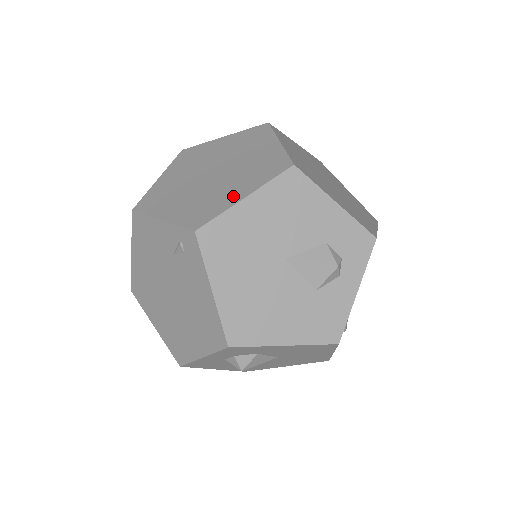
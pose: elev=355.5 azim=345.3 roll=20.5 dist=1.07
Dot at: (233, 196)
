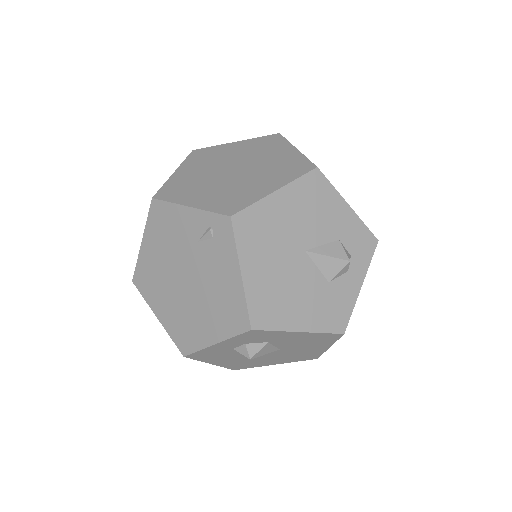
Dot at: (263, 189)
